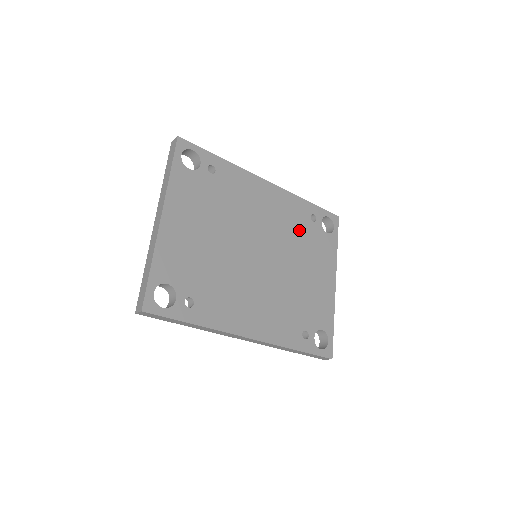
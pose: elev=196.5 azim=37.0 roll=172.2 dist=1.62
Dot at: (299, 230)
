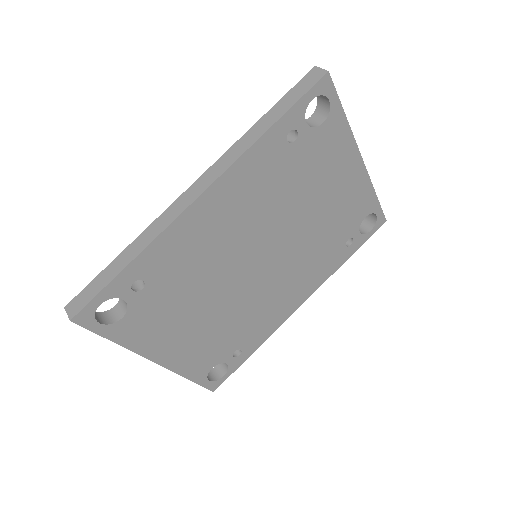
Dot at: (283, 179)
